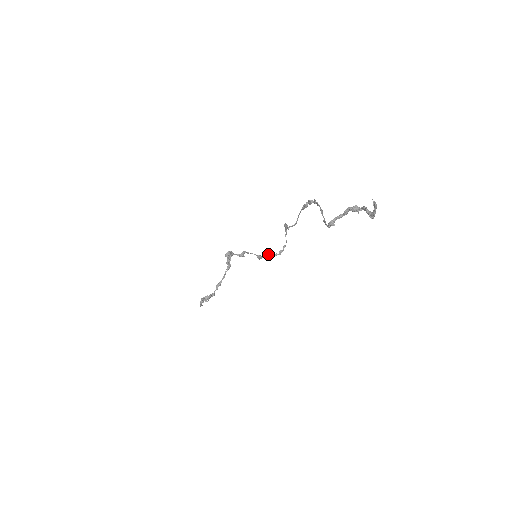
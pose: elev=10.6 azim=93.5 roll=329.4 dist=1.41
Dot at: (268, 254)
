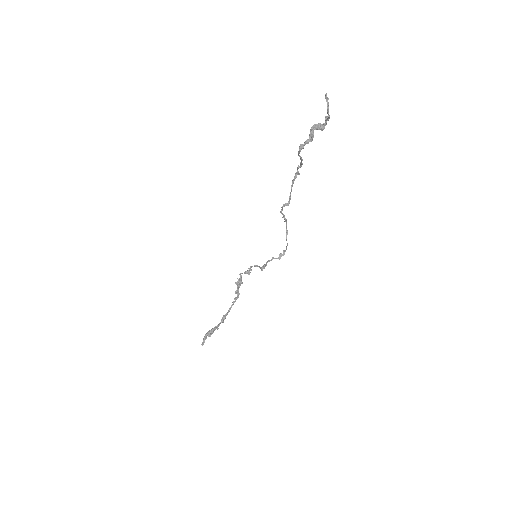
Dot at: (269, 260)
